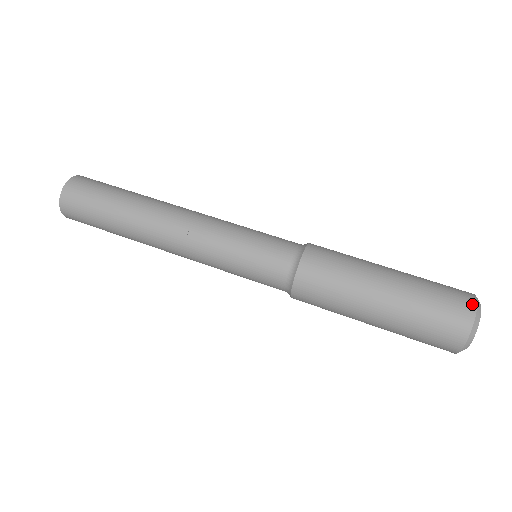
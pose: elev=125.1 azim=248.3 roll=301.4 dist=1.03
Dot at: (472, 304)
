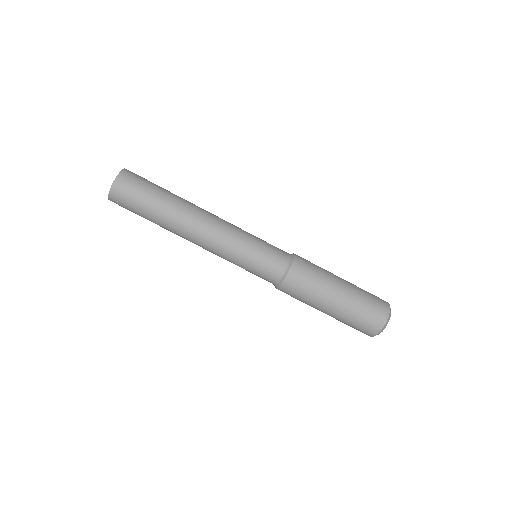
Dot at: (386, 314)
